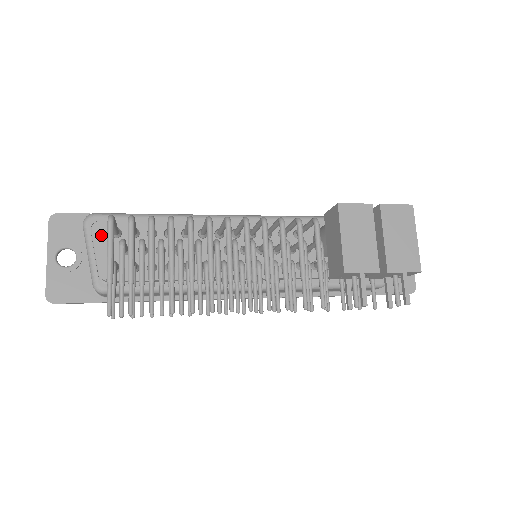
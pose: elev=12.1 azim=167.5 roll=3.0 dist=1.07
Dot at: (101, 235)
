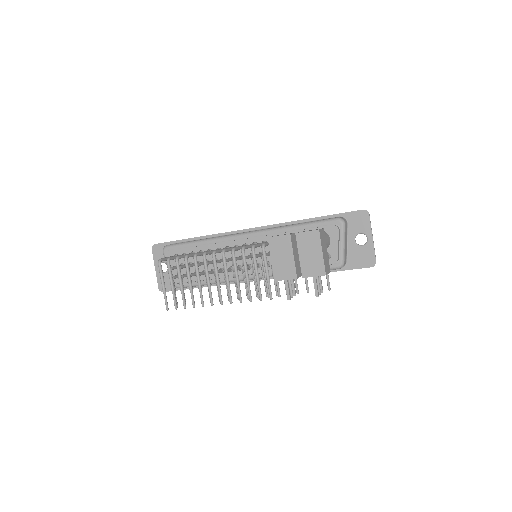
Dot at: occluded
